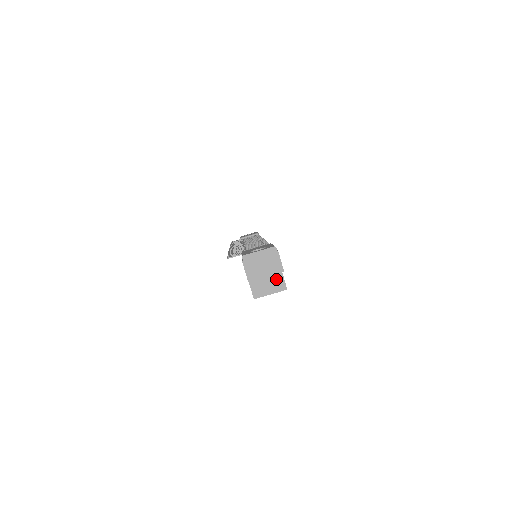
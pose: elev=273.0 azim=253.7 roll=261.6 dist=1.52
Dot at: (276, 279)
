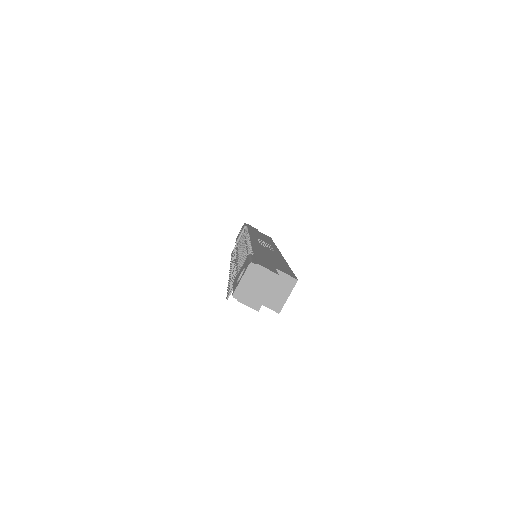
Dot at: (280, 281)
